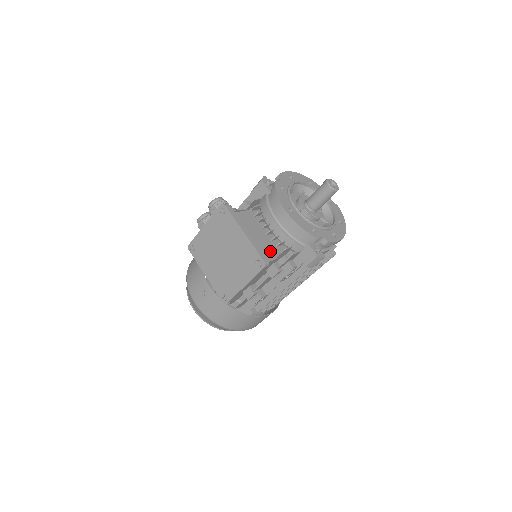
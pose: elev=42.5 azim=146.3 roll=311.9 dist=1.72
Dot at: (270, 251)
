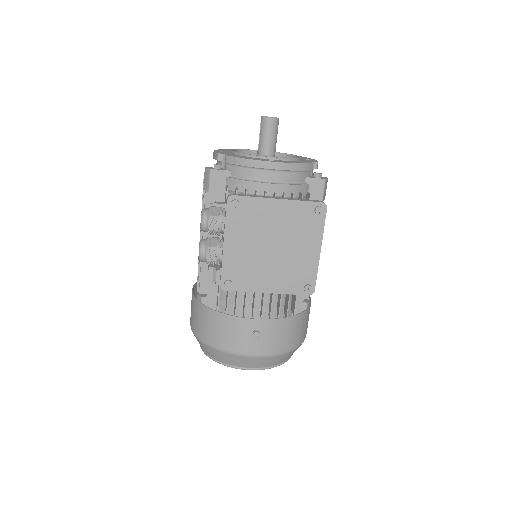
Dot at: occluded
